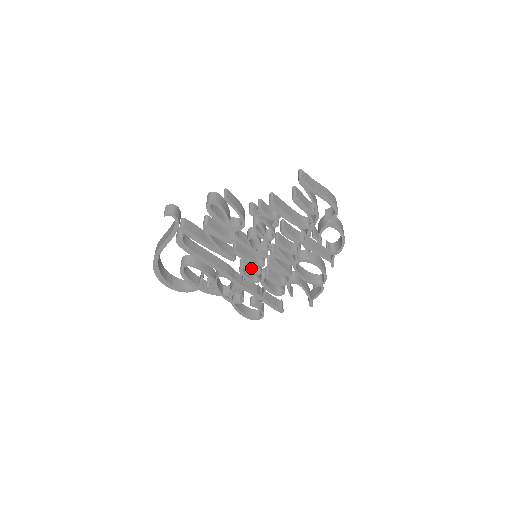
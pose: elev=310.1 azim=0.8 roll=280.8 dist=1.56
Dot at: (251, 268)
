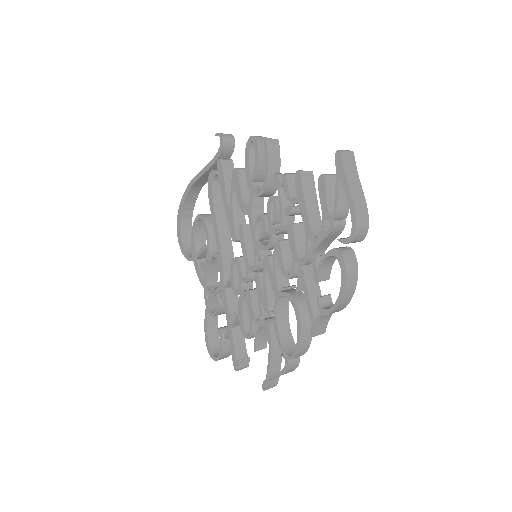
Dot at: (243, 267)
